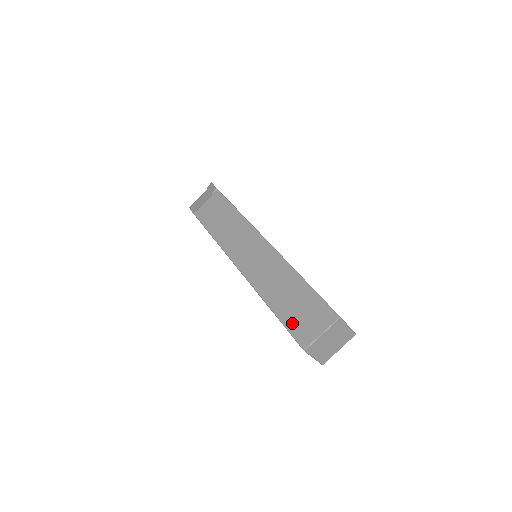
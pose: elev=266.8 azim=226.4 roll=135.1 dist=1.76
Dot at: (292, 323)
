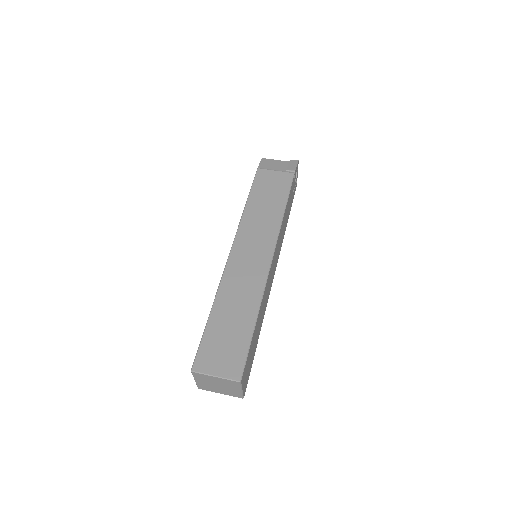
Dot at: (209, 341)
